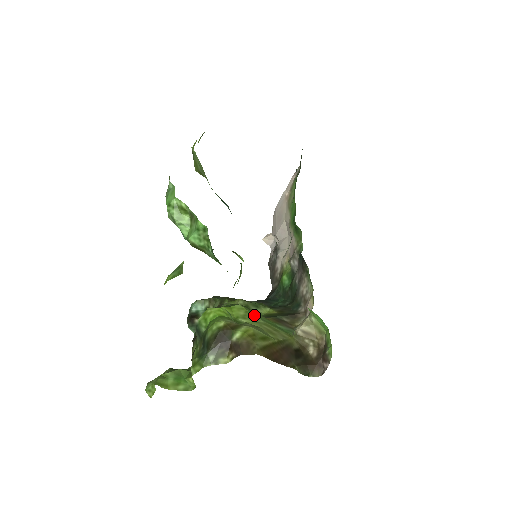
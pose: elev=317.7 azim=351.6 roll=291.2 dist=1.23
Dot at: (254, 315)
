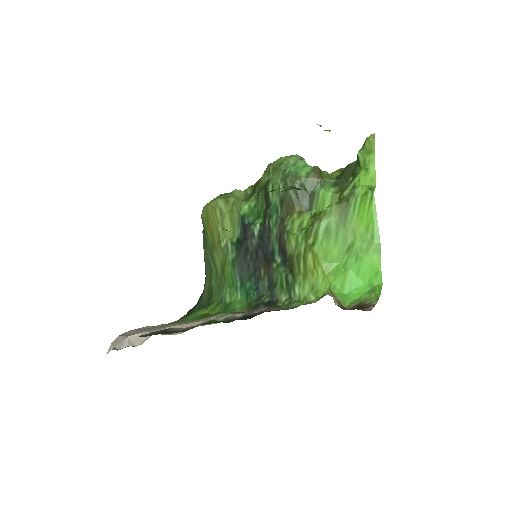
Dot at: occluded
